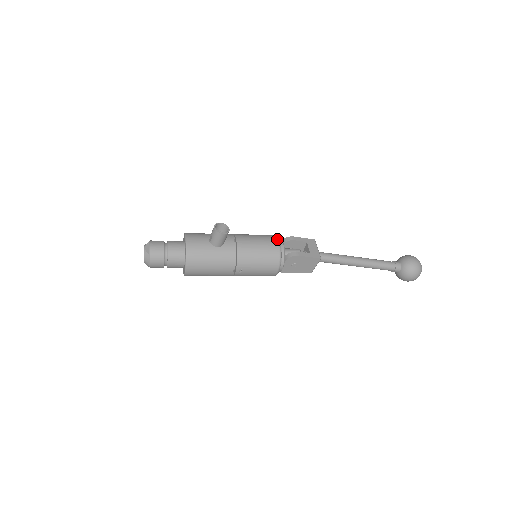
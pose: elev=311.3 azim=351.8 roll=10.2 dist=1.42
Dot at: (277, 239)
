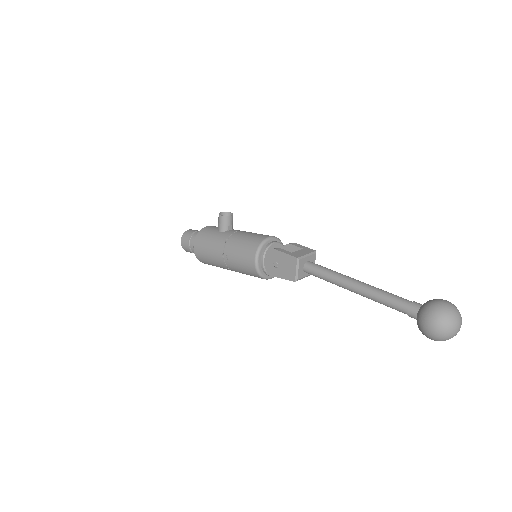
Dot at: (270, 236)
